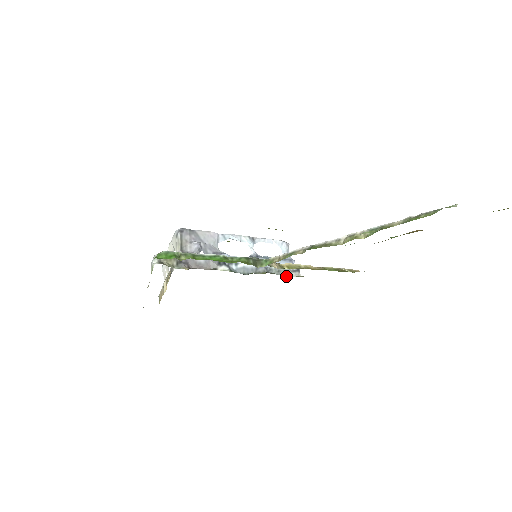
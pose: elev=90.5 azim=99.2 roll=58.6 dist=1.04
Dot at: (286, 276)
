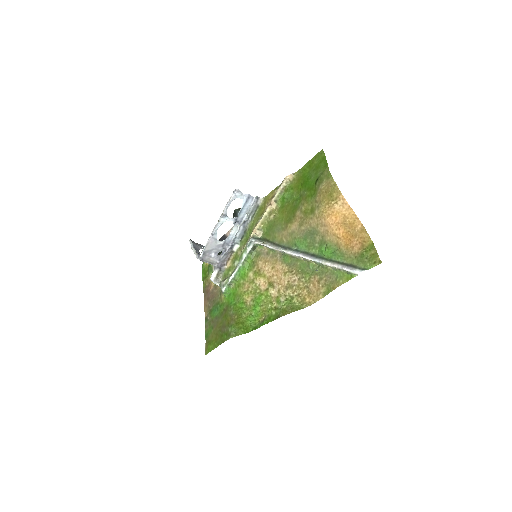
Dot at: (257, 210)
